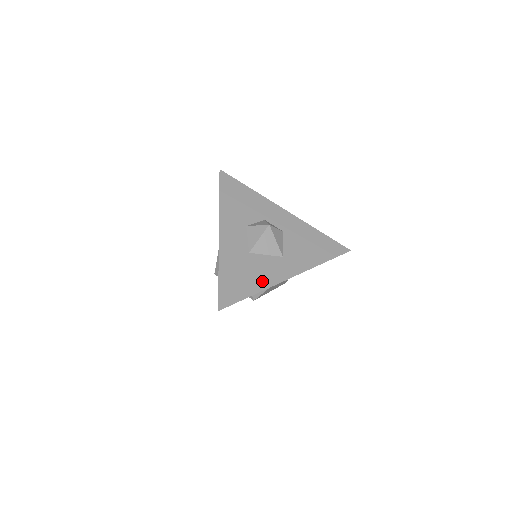
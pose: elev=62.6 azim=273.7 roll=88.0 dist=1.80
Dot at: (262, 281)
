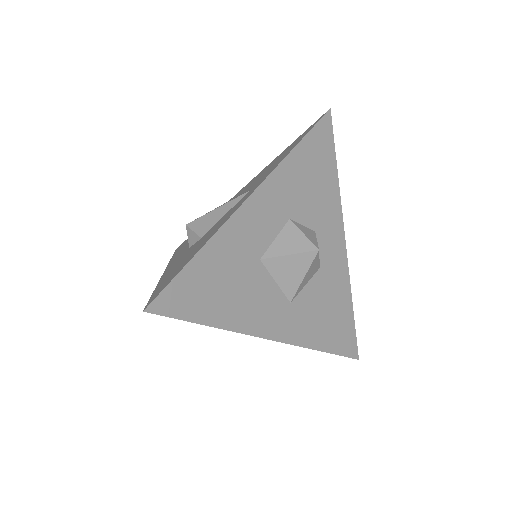
Dot at: (239, 315)
